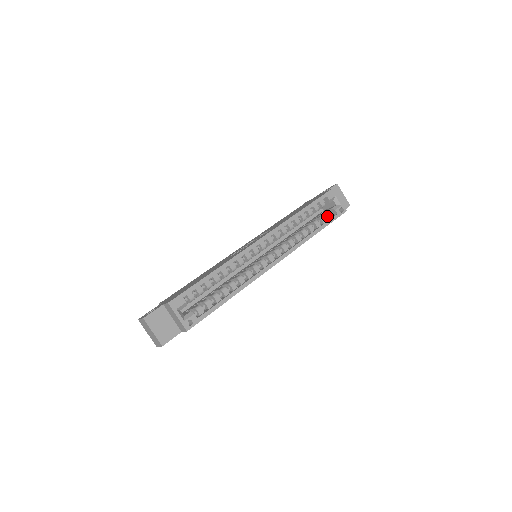
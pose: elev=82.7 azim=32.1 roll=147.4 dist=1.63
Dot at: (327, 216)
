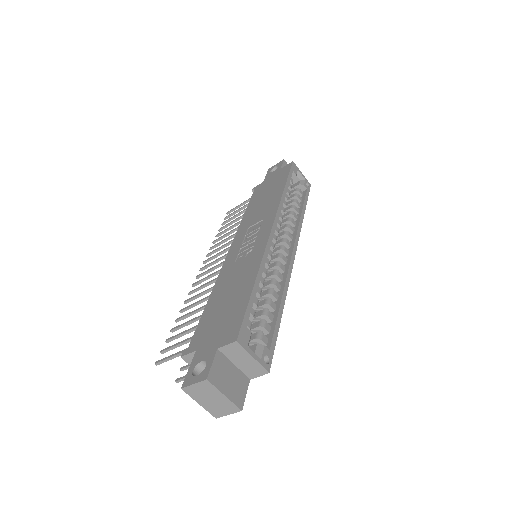
Dot at: (299, 193)
